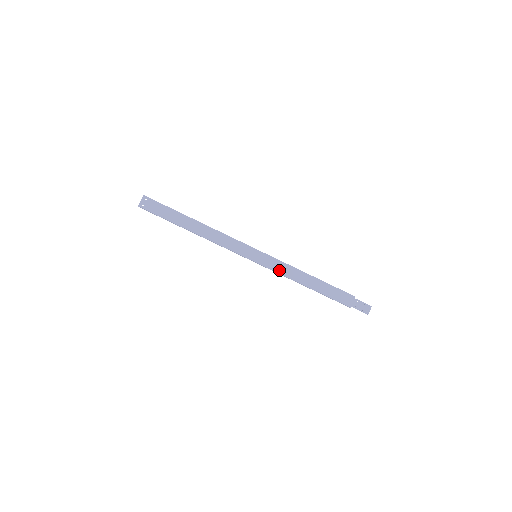
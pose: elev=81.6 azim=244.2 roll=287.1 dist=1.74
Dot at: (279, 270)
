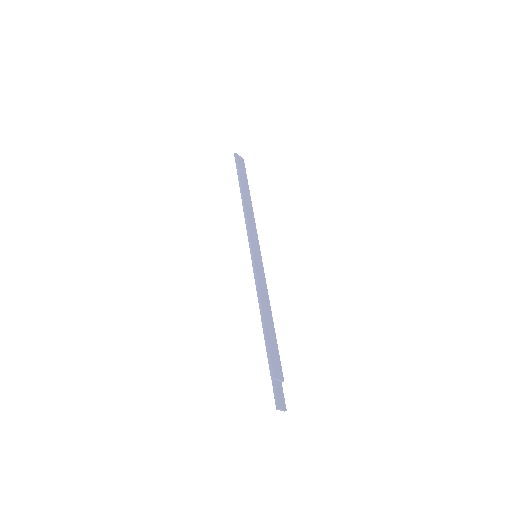
Dot at: (260, 280)
